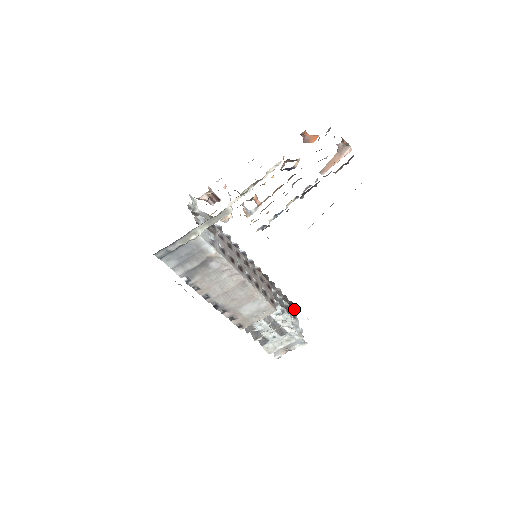
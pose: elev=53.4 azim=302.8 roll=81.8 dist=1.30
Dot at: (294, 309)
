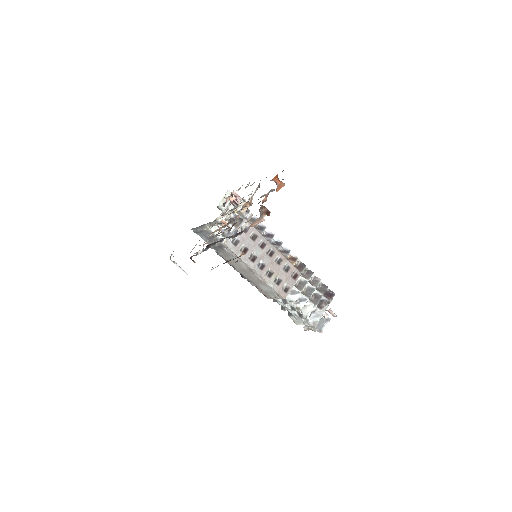
Dot at: (329, 300)
